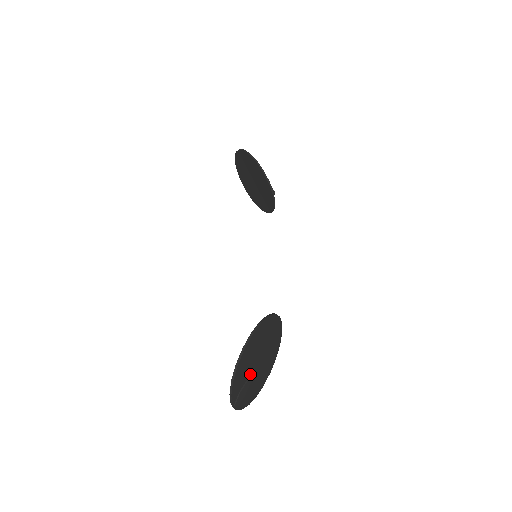
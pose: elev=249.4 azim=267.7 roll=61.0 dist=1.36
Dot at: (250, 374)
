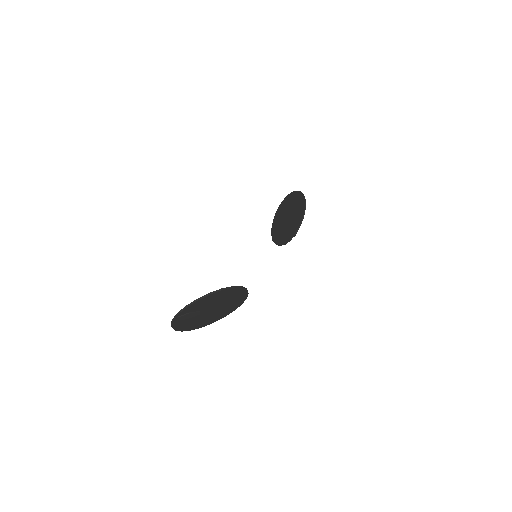
Dot at: (201, 311)
